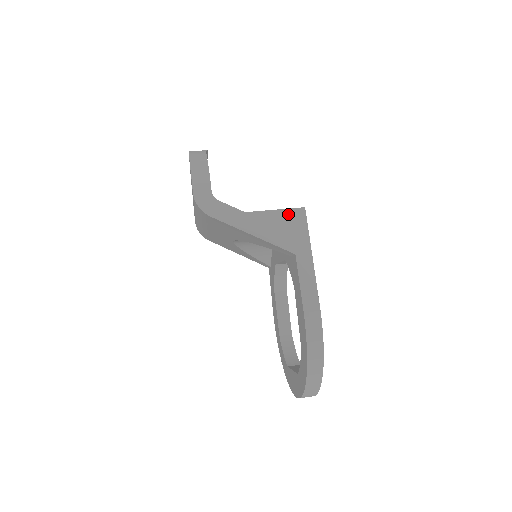
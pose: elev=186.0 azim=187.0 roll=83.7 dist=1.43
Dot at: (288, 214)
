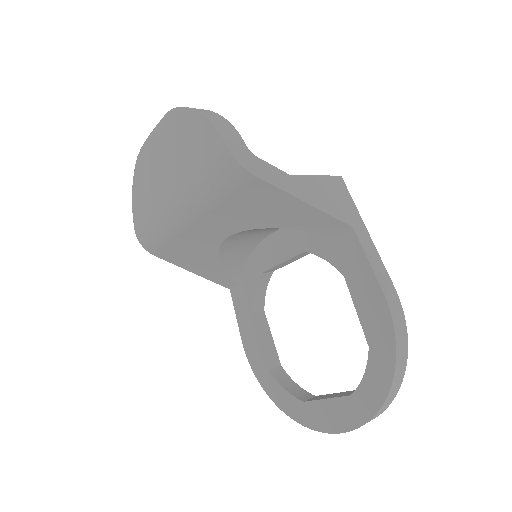
Dot at: (330, 181)
